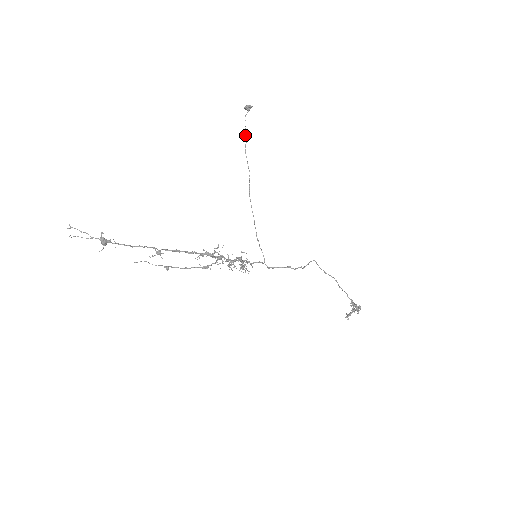
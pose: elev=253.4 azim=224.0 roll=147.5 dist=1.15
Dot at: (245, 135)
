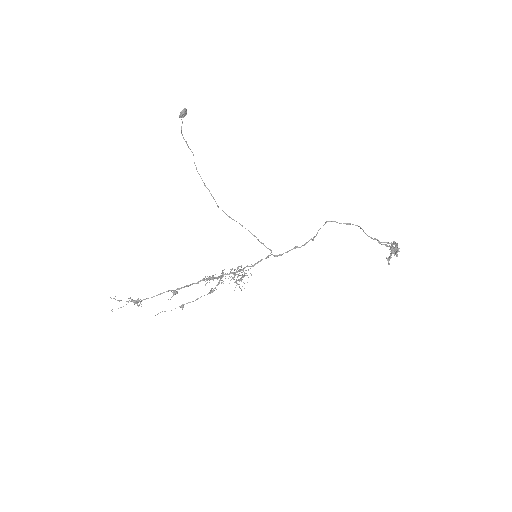
Dot at: occluded
